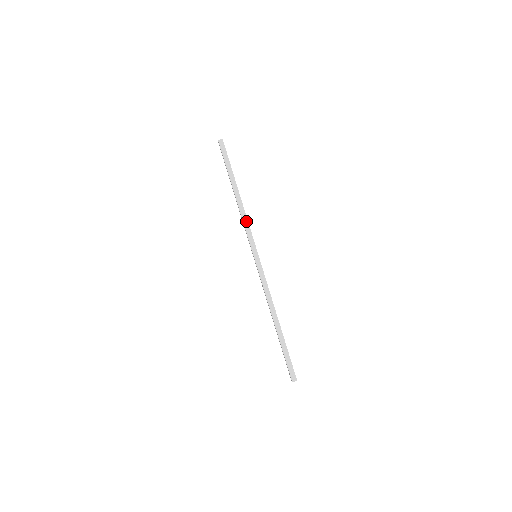
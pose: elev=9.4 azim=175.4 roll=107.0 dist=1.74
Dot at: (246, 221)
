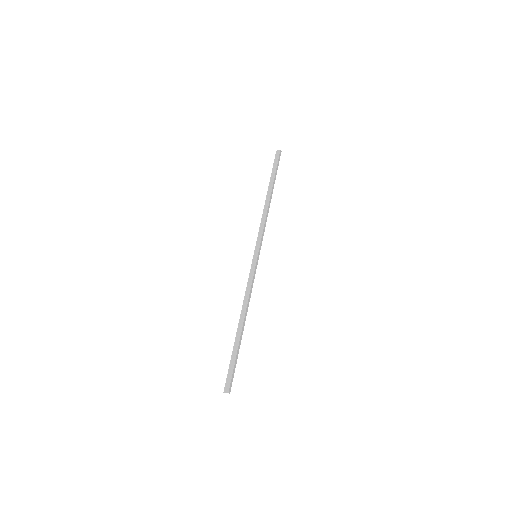
Dot at: (263, 222)
